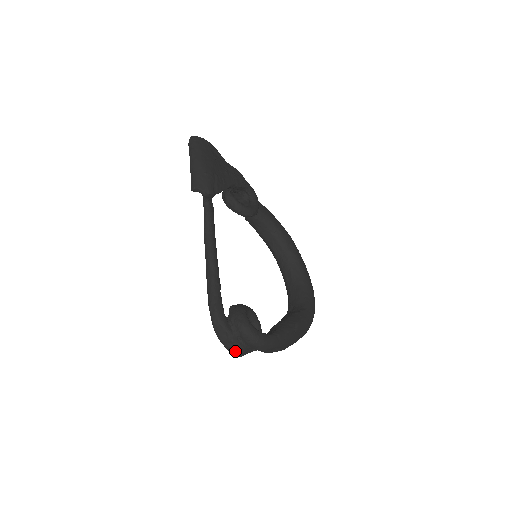
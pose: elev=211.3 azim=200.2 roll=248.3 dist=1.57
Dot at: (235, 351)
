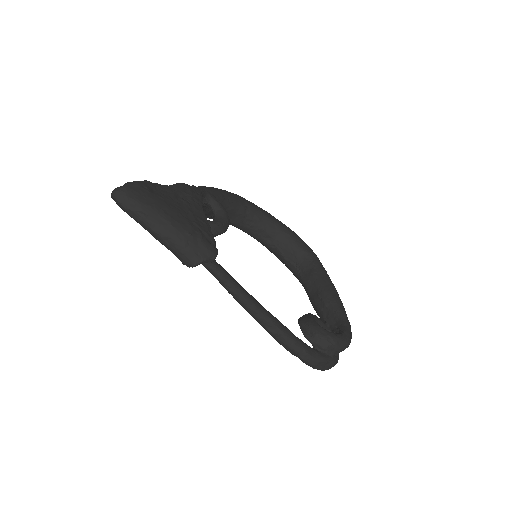
Dot at: occluded
